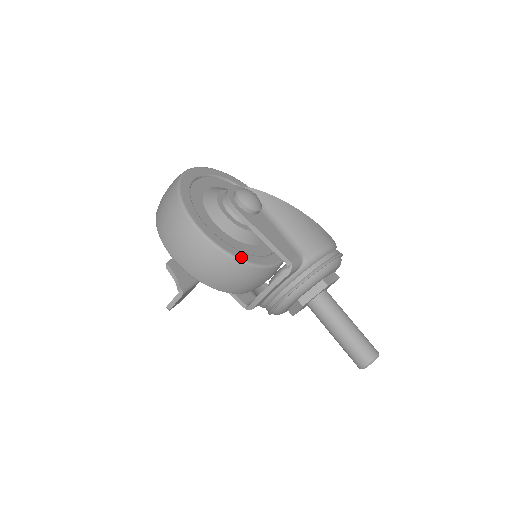
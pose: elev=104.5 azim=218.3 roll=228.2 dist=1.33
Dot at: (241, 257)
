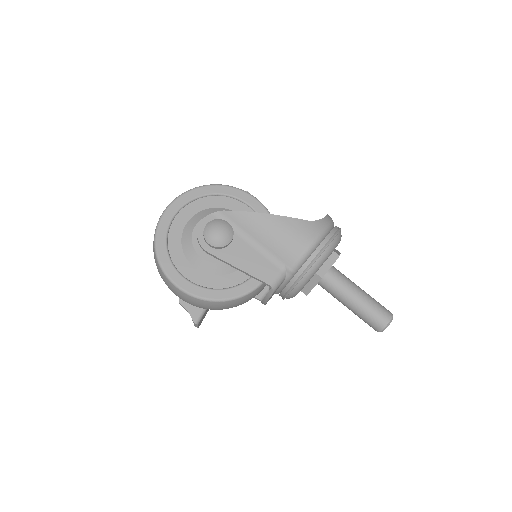
Dot at: (224, 297)
